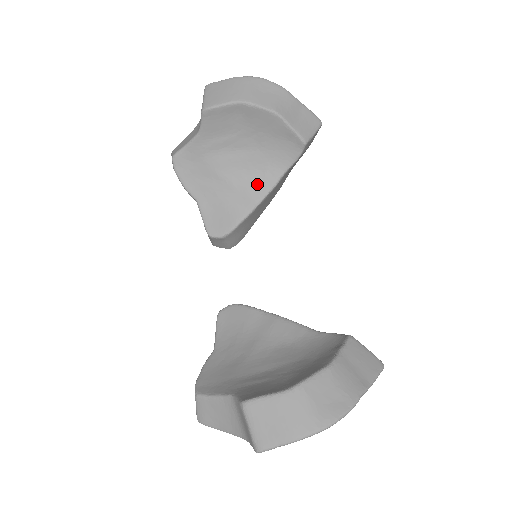
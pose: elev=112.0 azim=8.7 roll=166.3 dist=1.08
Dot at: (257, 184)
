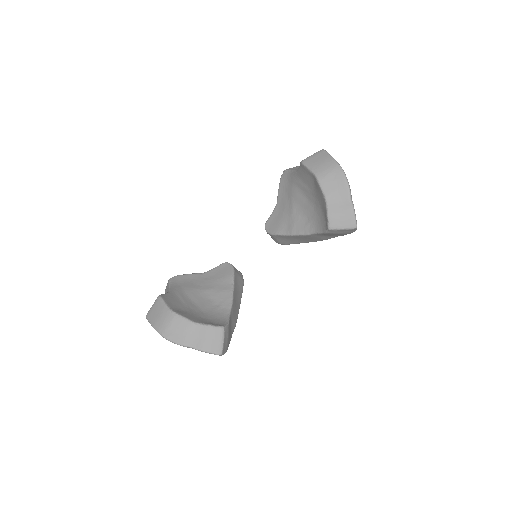
Dot at: (301, 224)
